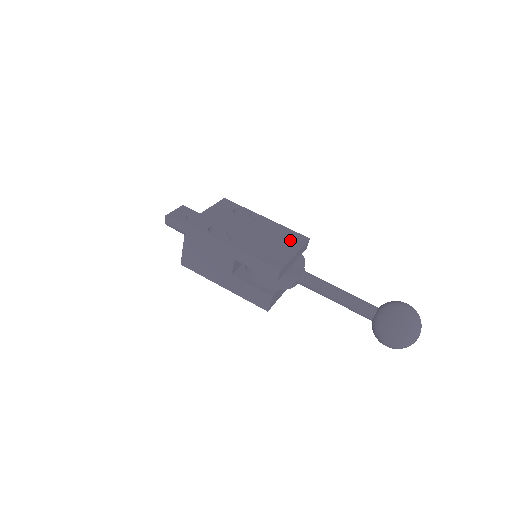
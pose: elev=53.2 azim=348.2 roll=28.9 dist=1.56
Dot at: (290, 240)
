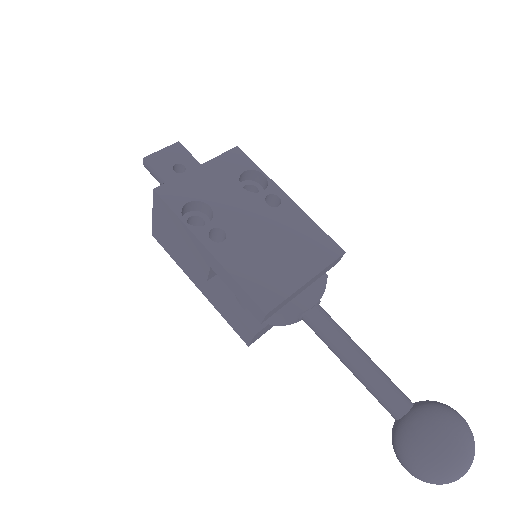
Dot at: (310, 251)
